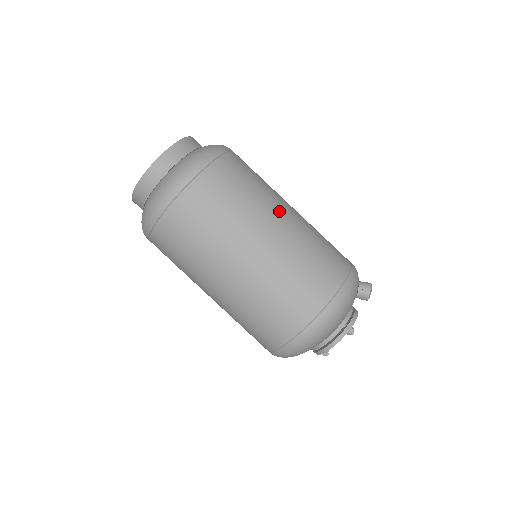
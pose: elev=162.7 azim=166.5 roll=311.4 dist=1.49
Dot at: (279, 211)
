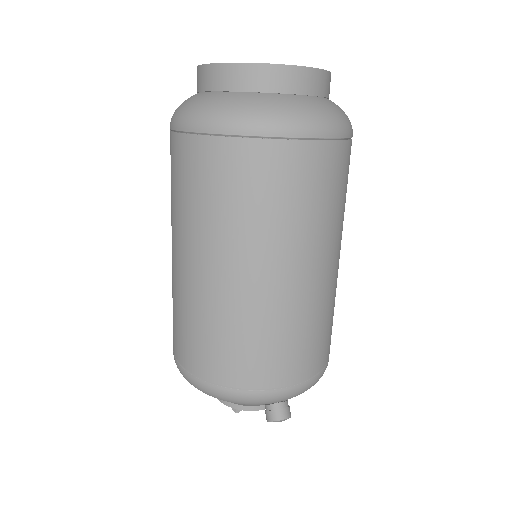
Dot at: (261, 264)
